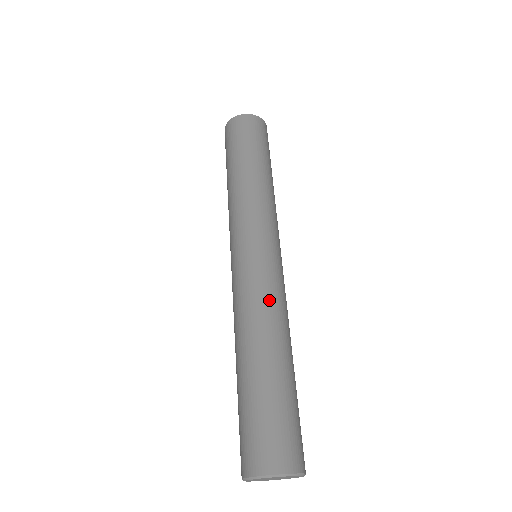
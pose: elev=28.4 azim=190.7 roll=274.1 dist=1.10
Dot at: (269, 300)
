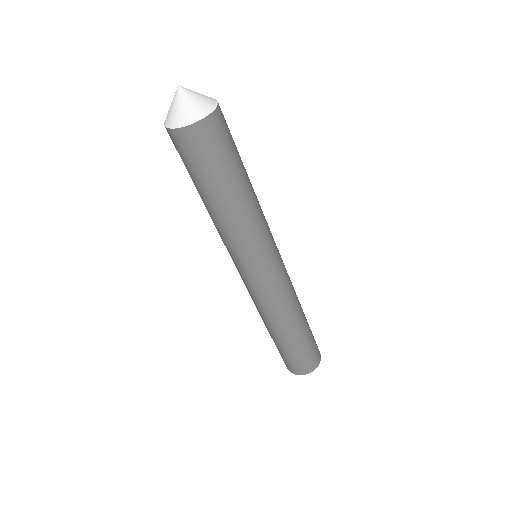
Dot at: (290, 296)
